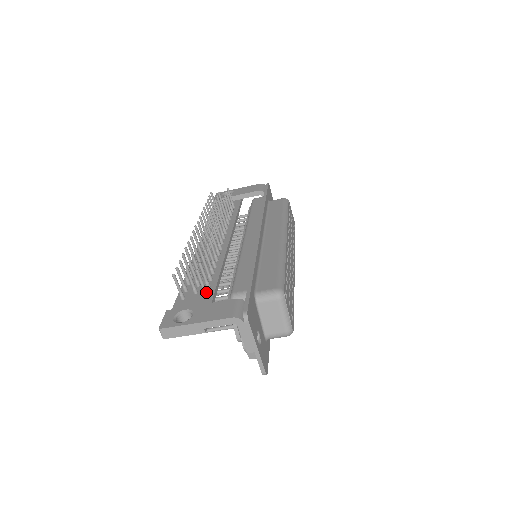
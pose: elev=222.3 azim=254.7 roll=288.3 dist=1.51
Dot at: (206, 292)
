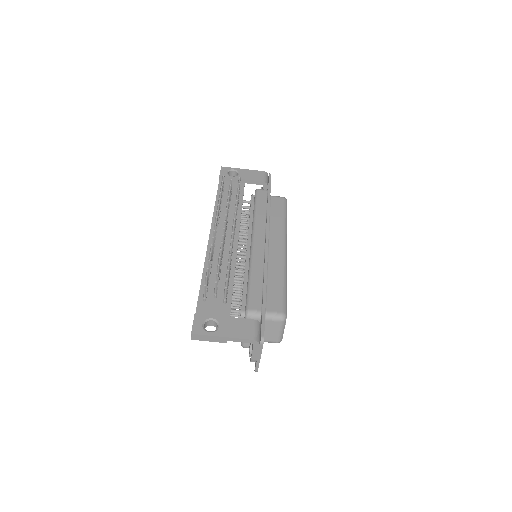
Dot at: (226, 301)
